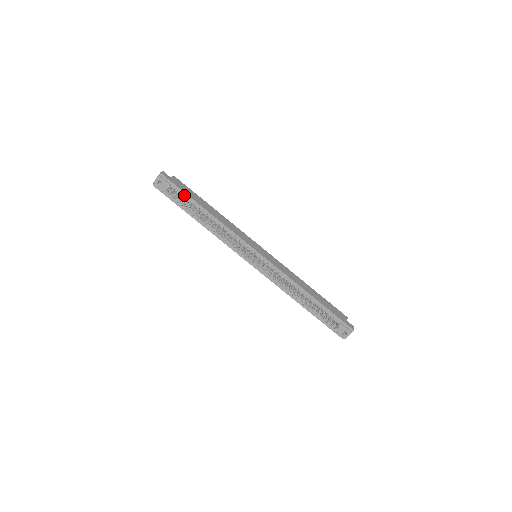
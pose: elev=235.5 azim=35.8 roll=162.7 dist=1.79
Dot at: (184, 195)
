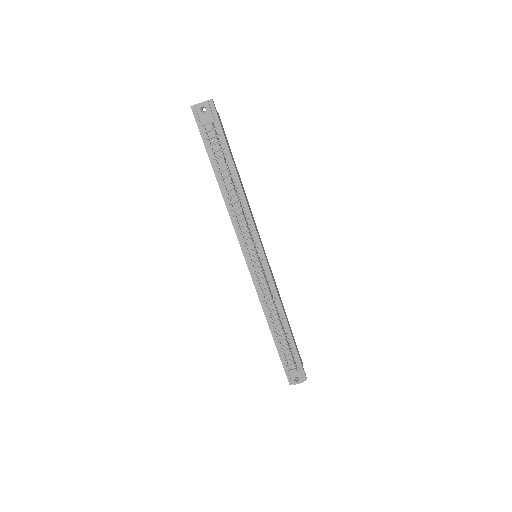
Dot at: (223, 143)
